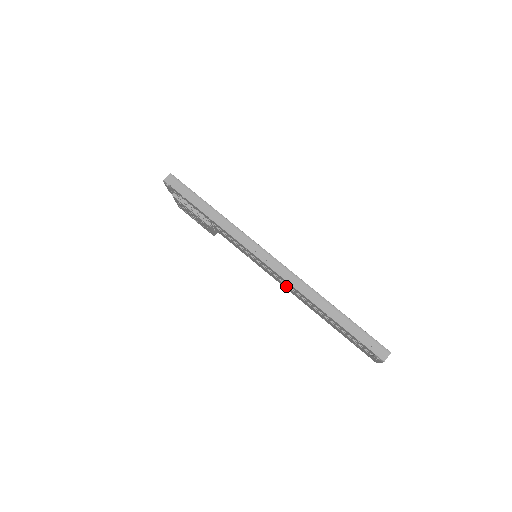
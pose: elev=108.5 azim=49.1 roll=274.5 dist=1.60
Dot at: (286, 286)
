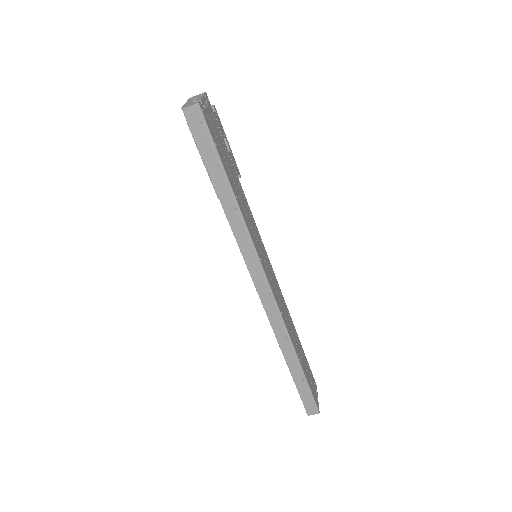
Dot at: occluded
